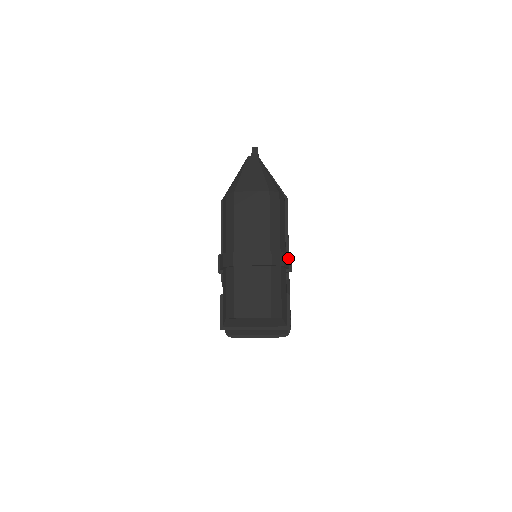
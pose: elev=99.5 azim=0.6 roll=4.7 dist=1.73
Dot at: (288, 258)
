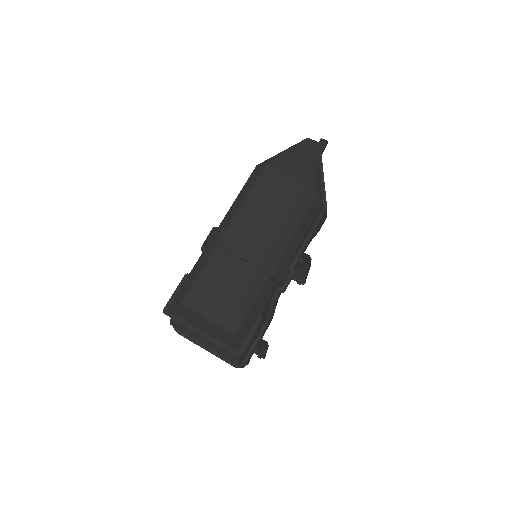
Dot at: (286, 273)
